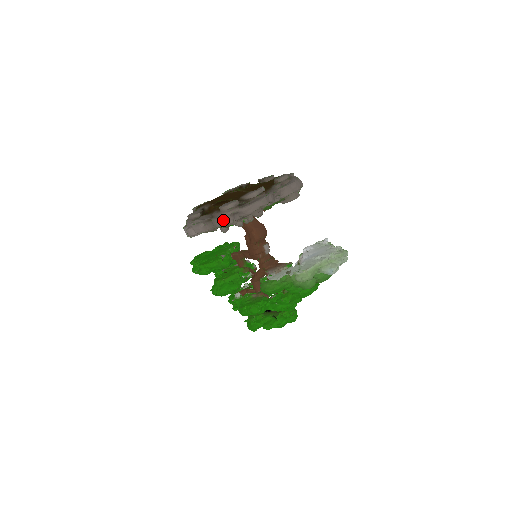
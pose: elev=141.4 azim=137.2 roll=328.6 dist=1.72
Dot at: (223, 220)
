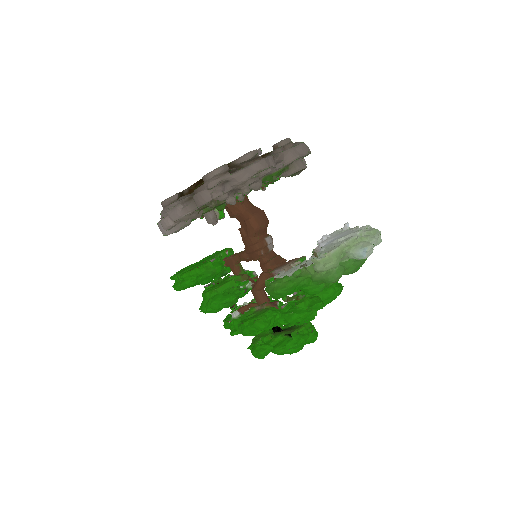
Dot at: (209, 193)
